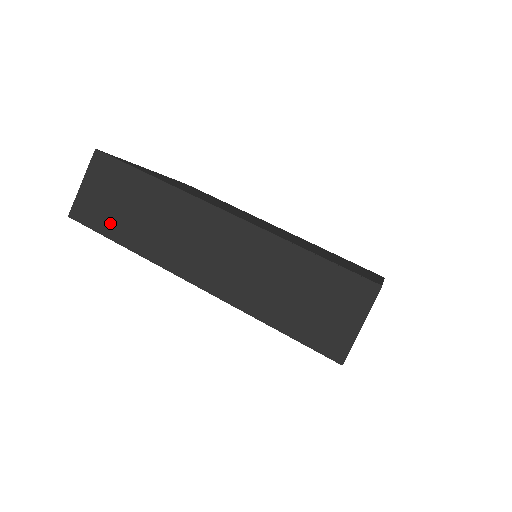
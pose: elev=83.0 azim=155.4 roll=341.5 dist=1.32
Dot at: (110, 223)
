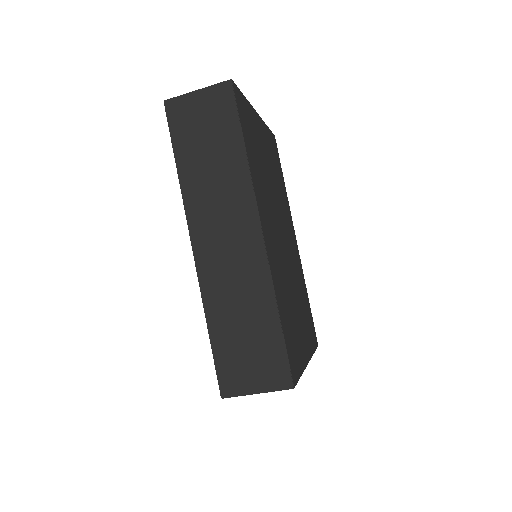
Dot at: (185, 143)
